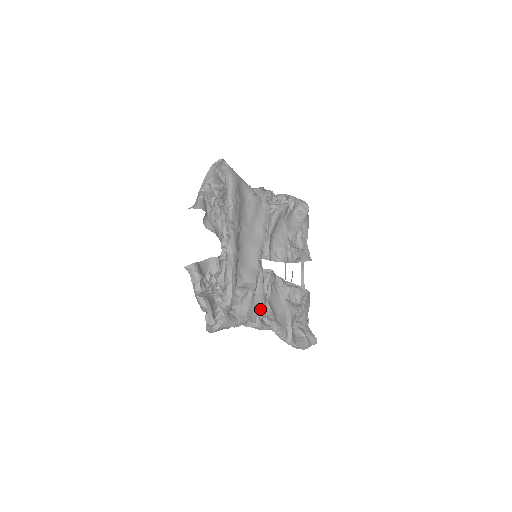
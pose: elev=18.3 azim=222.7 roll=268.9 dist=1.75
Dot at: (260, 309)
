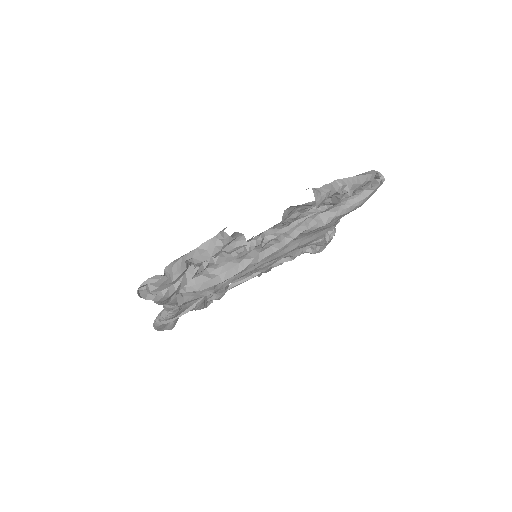
Dot at: occluded
